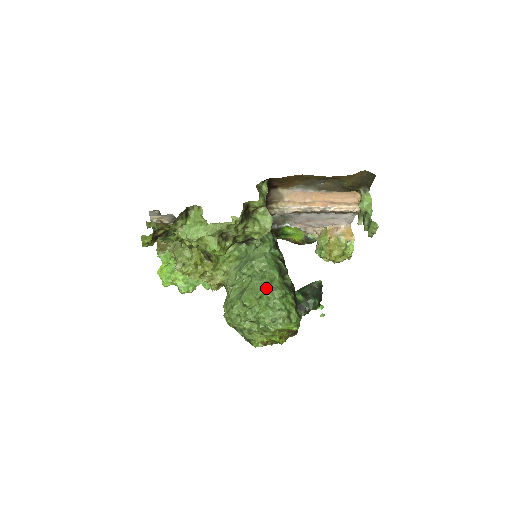
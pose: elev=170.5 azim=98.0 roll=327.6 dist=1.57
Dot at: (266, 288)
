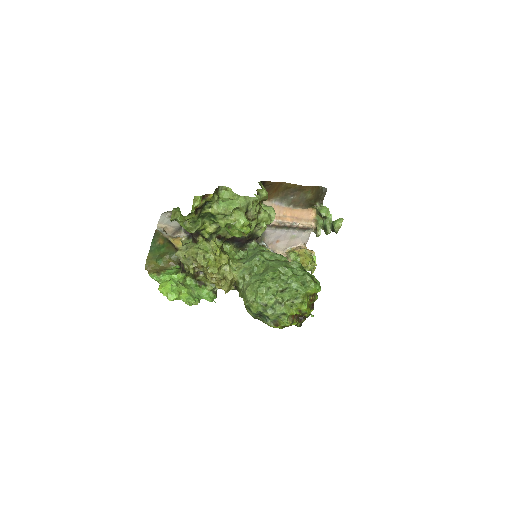
Dot at: (285, 262)
